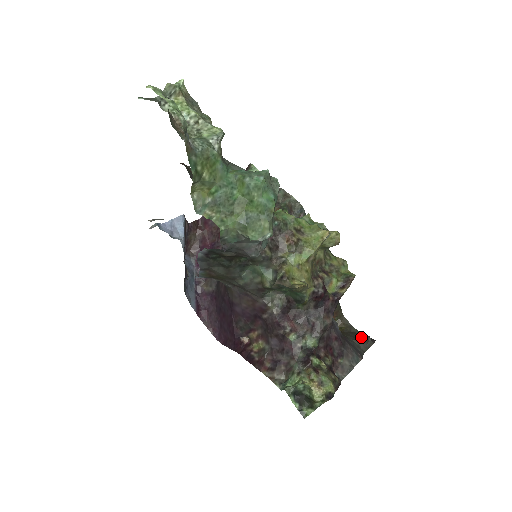
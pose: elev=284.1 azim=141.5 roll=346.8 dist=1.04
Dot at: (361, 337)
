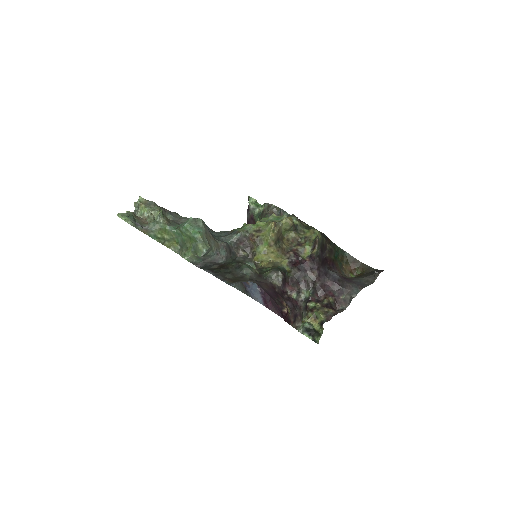
Dot at: (373, 273)
